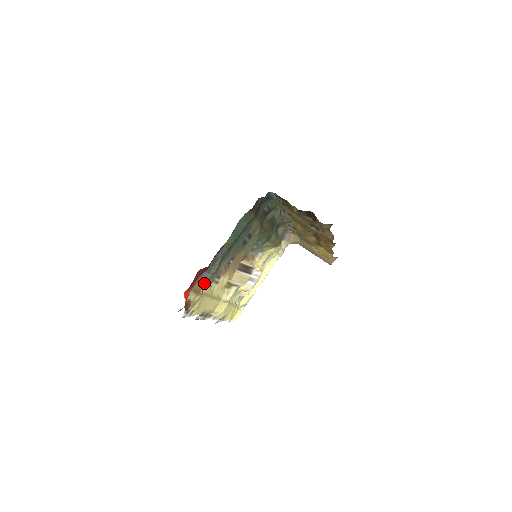
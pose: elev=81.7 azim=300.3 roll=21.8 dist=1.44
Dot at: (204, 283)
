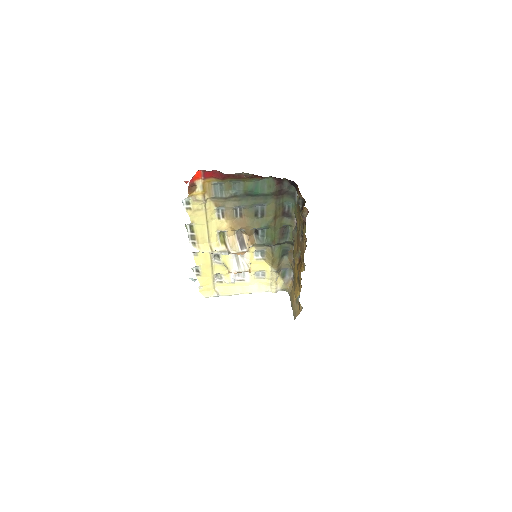
Dot at: (213, 195)
